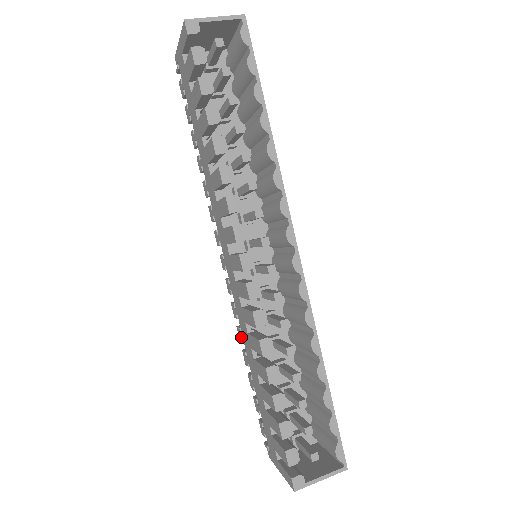
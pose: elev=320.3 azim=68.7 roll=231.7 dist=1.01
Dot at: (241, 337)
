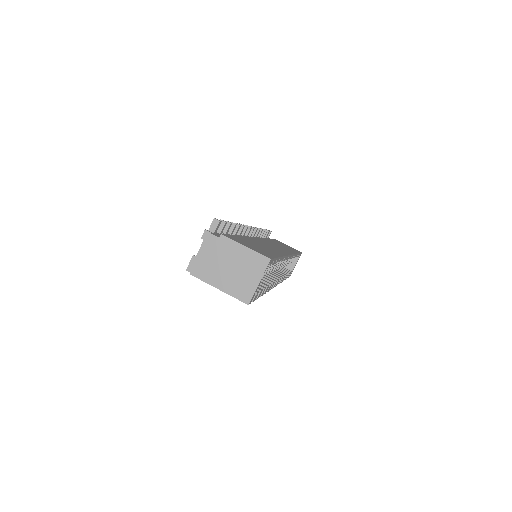
Dot at: occluded
